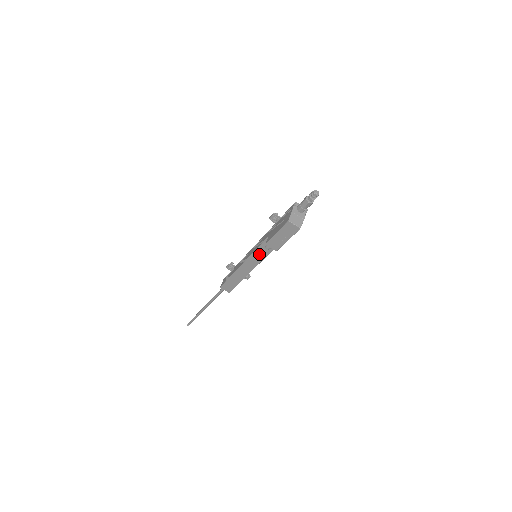
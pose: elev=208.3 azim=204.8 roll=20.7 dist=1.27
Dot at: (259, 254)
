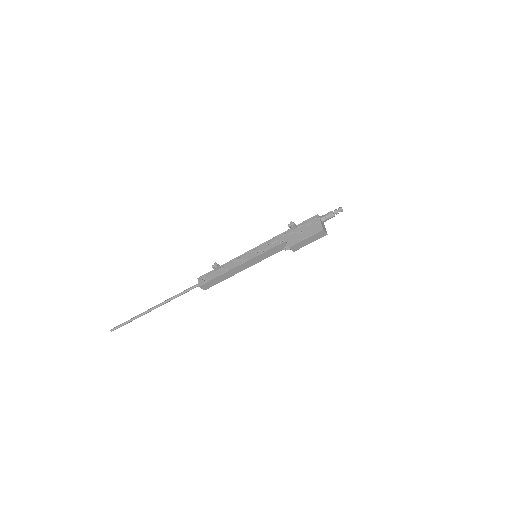
Dot at: (266, 254)
